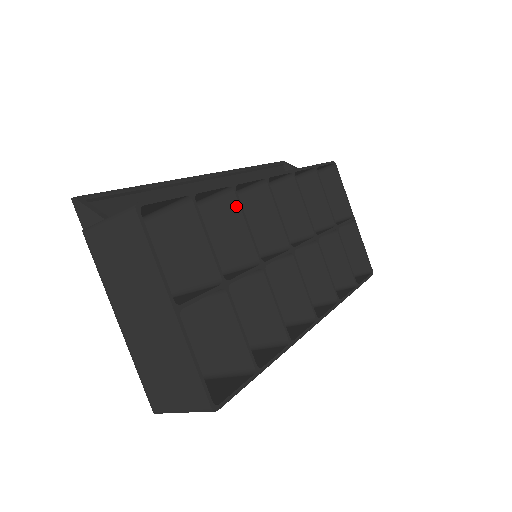
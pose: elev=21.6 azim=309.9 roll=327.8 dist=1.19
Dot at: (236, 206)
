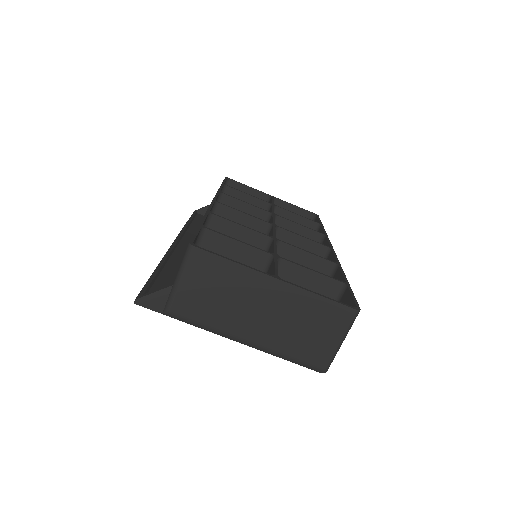
Dot at: (223, 222)
